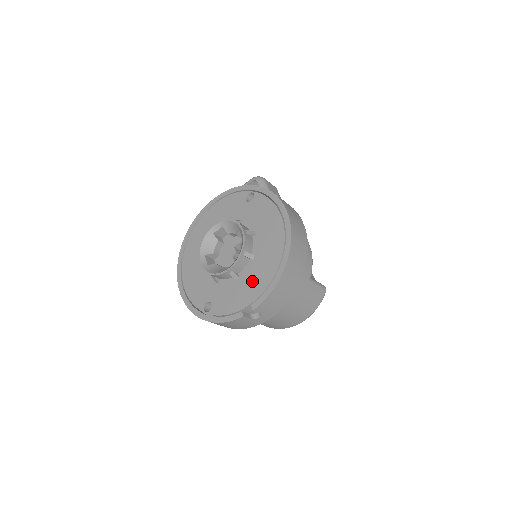
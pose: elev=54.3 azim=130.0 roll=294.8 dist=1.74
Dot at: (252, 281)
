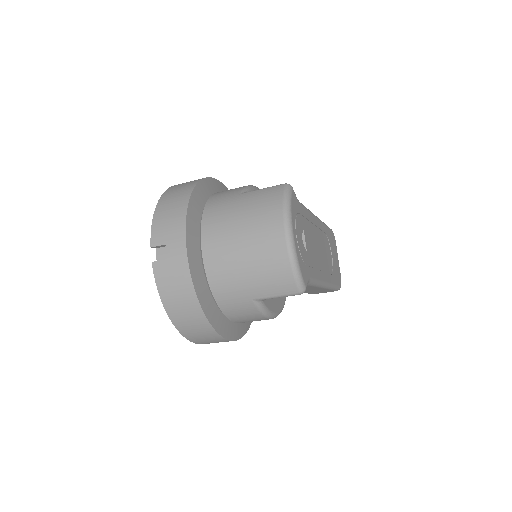
Dot at: occluded
